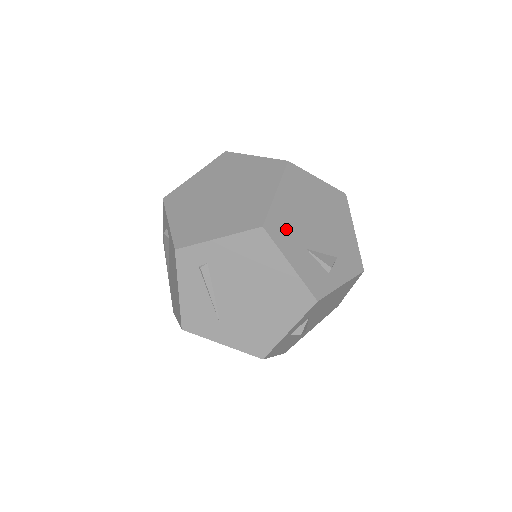
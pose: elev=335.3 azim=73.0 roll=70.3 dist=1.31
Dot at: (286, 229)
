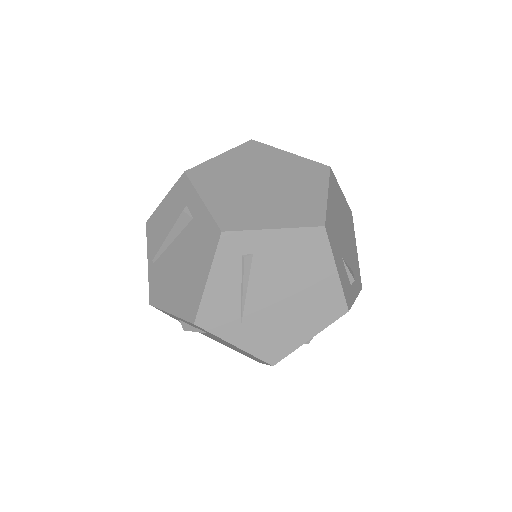
Dot at: (333, 234)
